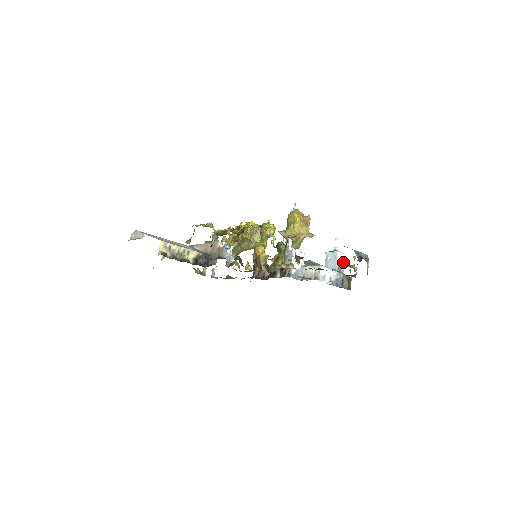
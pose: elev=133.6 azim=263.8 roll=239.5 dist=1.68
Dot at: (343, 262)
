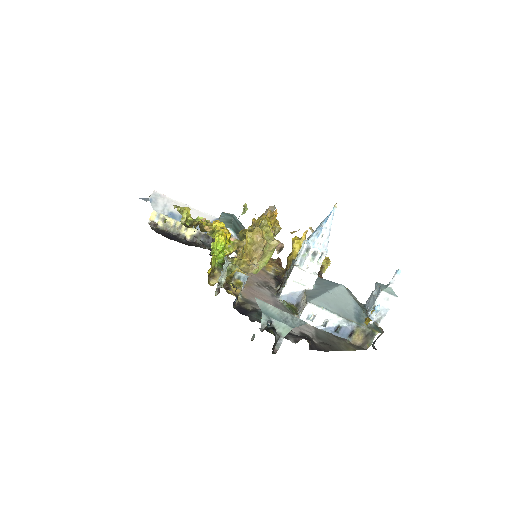
Dot at: (376, 308)
